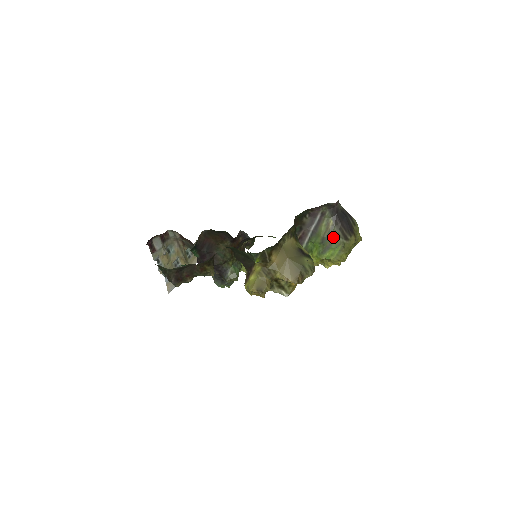
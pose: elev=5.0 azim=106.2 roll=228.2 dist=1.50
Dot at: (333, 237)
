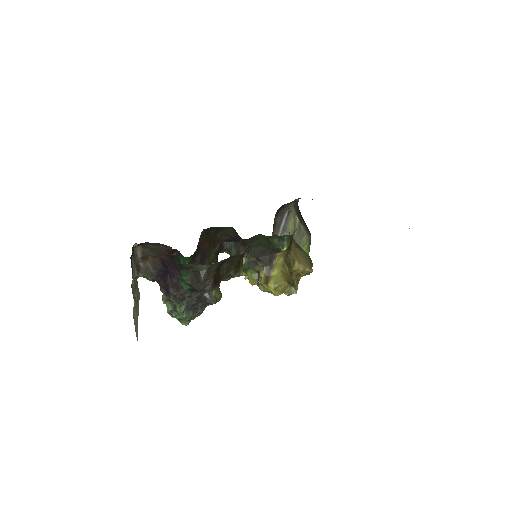
Dot at: (303, 233)
